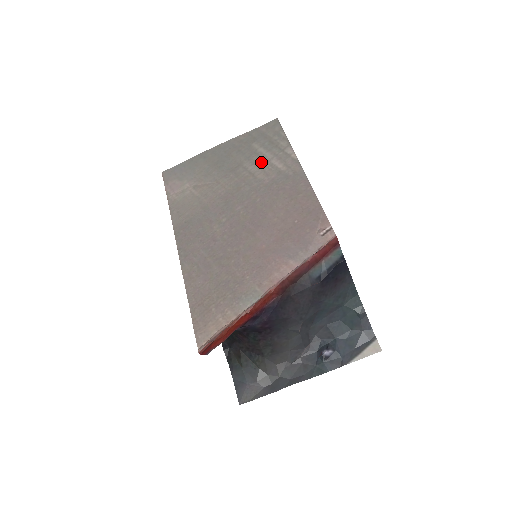
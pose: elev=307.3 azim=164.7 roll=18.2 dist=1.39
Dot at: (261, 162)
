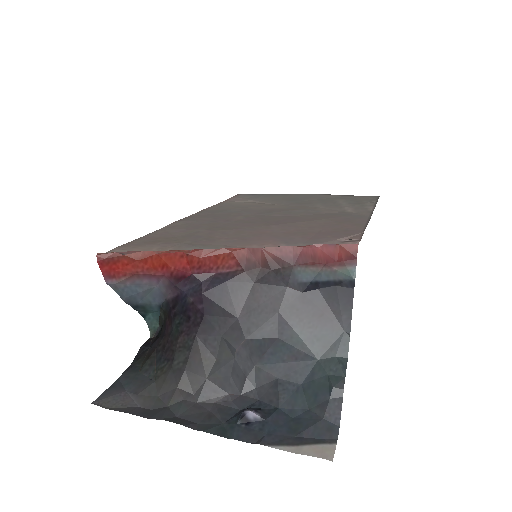
Dot at: (334, 206)
